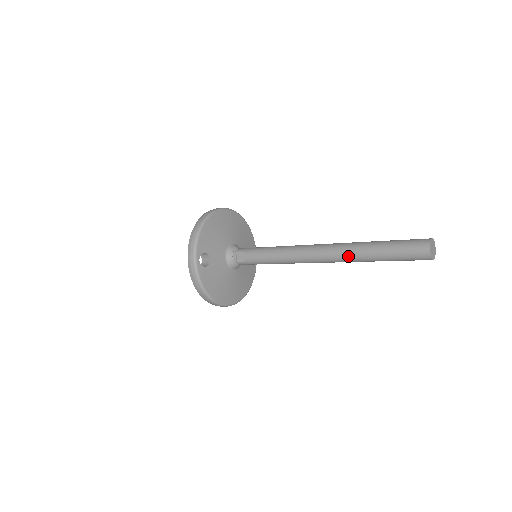
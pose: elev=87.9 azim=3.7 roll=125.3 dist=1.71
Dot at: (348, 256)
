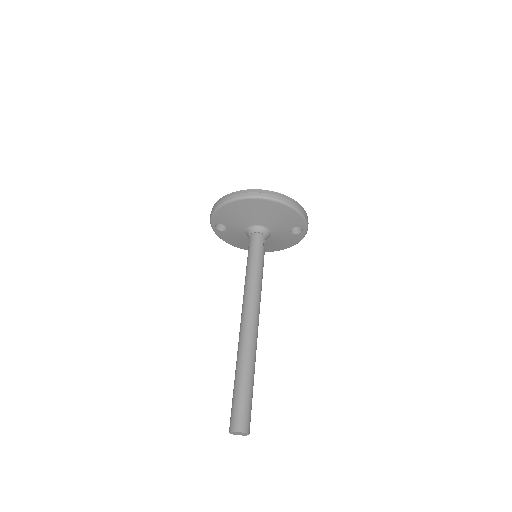
Dot at: occluded
